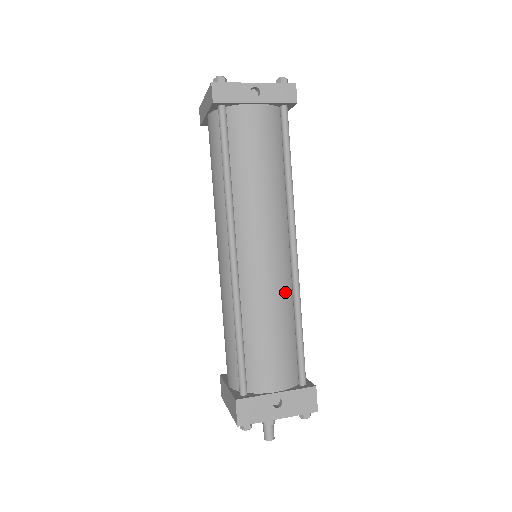
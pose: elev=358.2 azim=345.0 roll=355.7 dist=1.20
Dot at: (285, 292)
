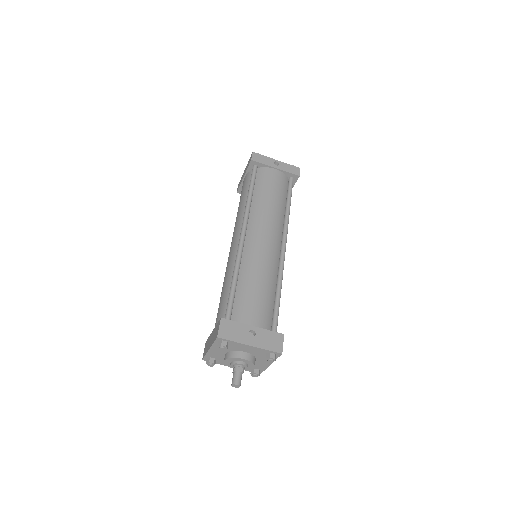
Dot at: (273, 268)
